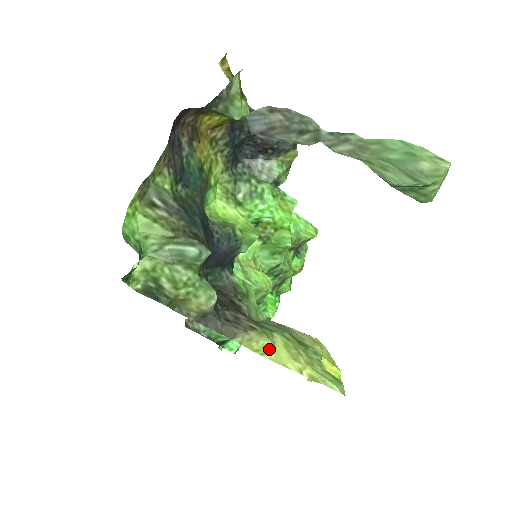
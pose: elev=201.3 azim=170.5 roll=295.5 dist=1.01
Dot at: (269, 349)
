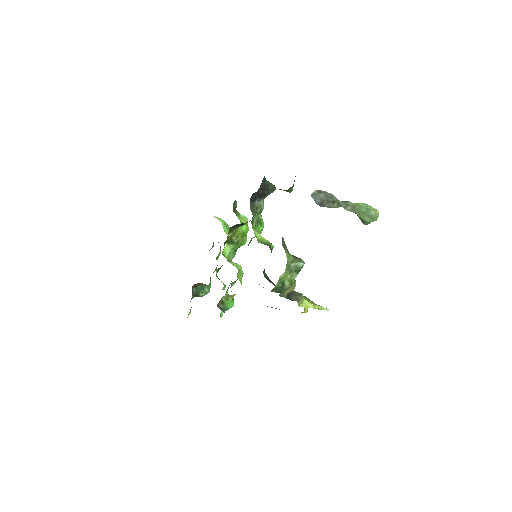
Dot at: (302, 302)
